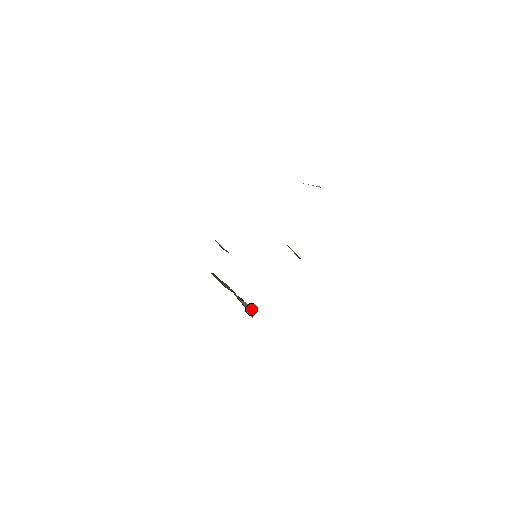
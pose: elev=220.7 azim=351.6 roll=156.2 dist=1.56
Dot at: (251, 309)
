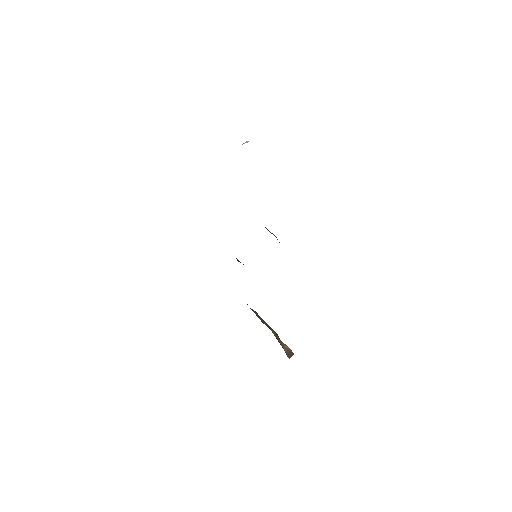
Dot at: (291, 352)
